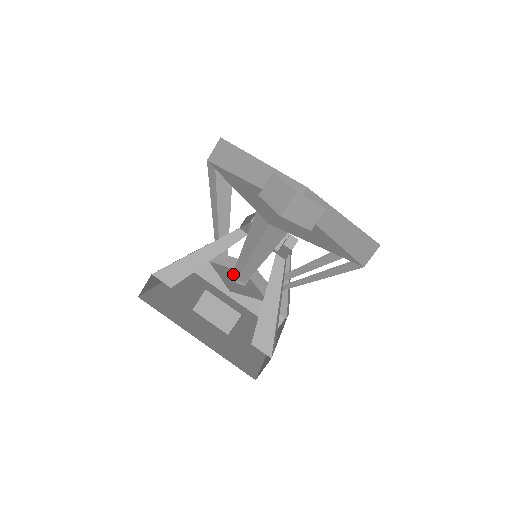
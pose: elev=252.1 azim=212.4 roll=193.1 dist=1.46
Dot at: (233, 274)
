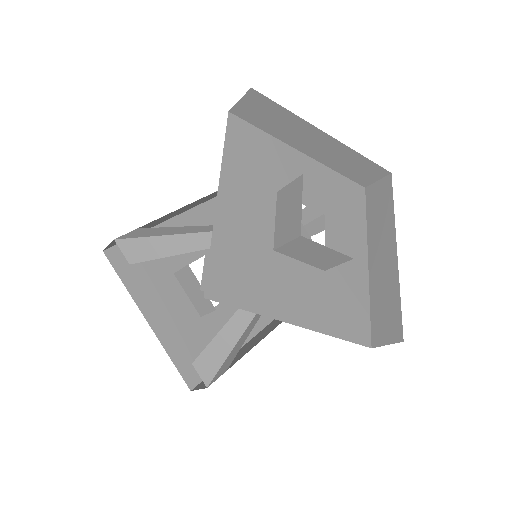
Dot at: occluded
